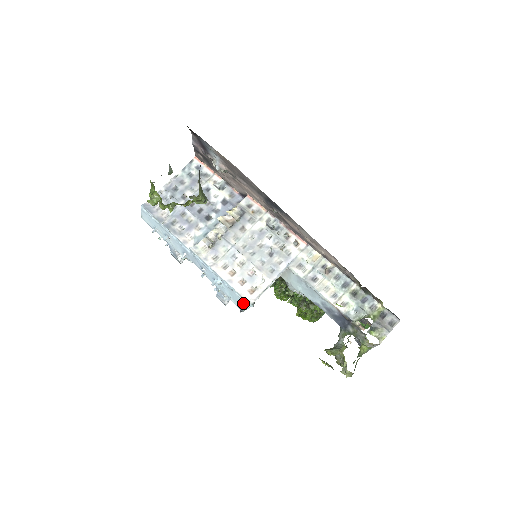
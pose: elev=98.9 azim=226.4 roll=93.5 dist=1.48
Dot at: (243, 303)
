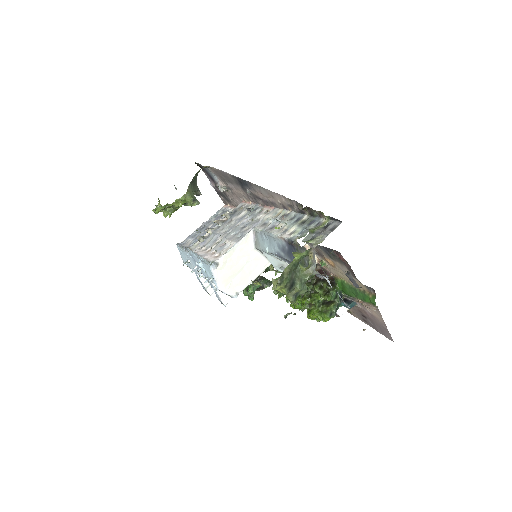
Dot at: occluded
